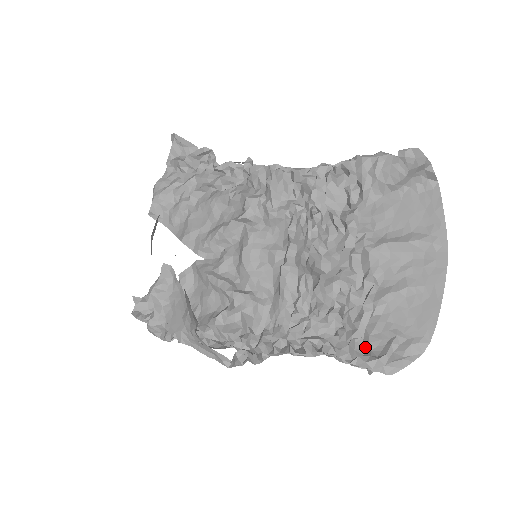
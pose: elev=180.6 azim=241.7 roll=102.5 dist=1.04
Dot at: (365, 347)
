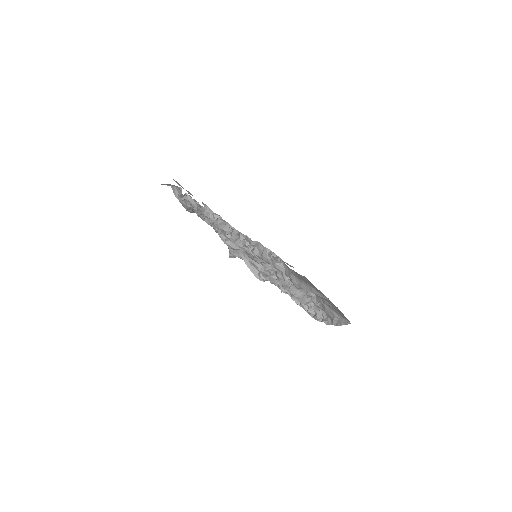
Dot at: (325, 314)
